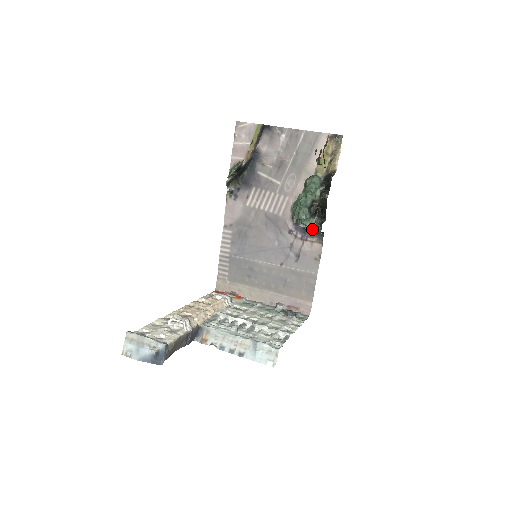
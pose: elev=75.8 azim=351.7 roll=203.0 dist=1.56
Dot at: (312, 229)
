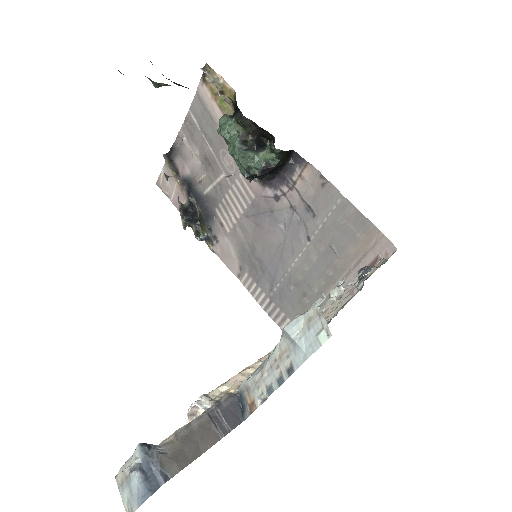
Dot at: (273, 161)
